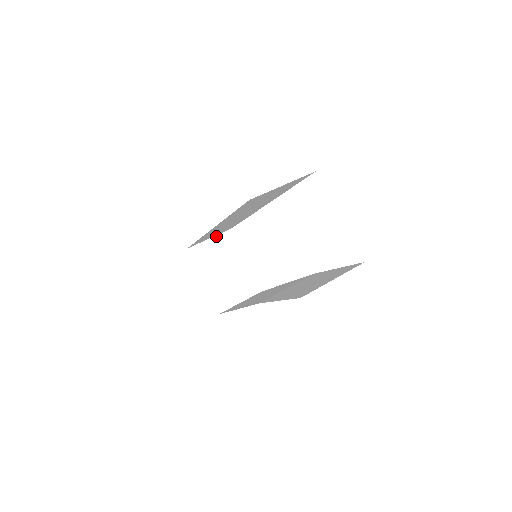
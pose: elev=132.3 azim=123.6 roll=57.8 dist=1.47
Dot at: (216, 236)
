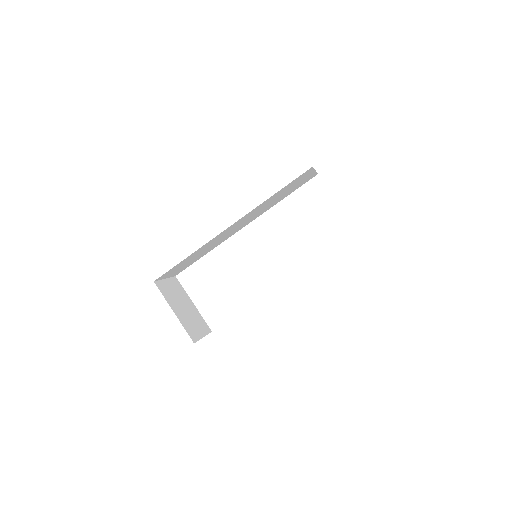
Dot at: (169, 278)
